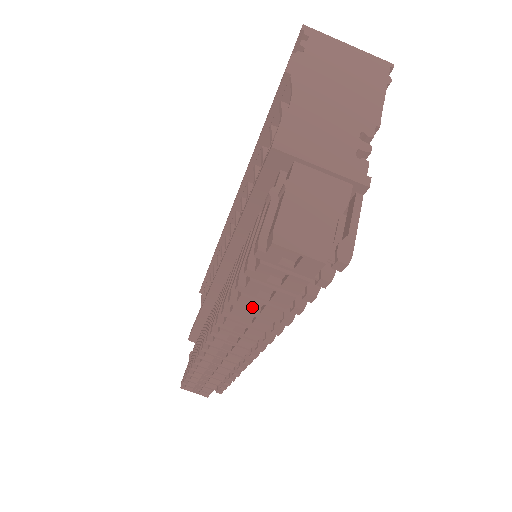
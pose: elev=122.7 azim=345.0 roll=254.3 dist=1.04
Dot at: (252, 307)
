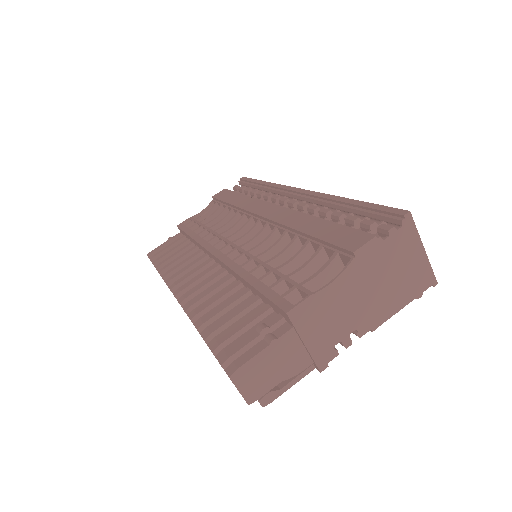
Dot at: occluded
